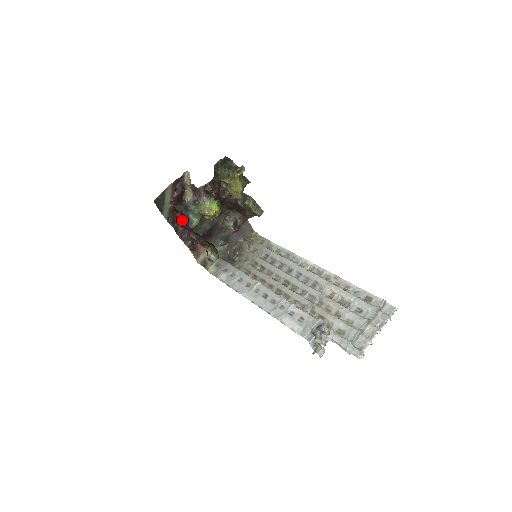
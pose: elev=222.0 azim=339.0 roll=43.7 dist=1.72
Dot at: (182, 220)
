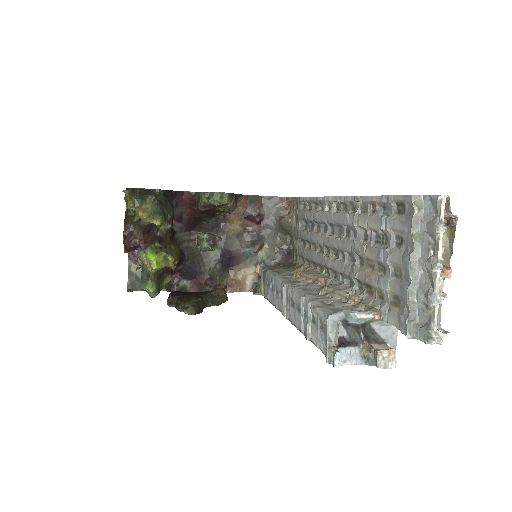
Dot at: (178, 276)
